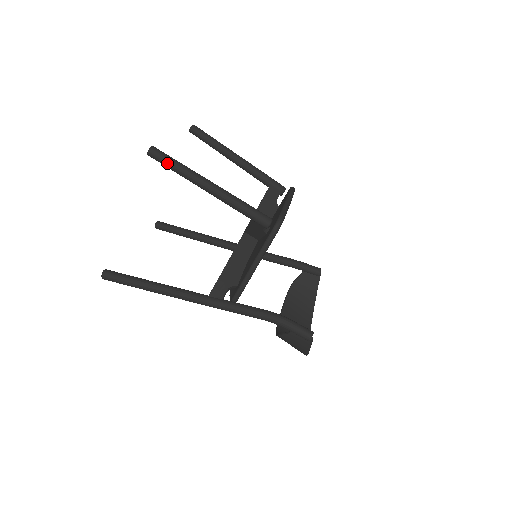
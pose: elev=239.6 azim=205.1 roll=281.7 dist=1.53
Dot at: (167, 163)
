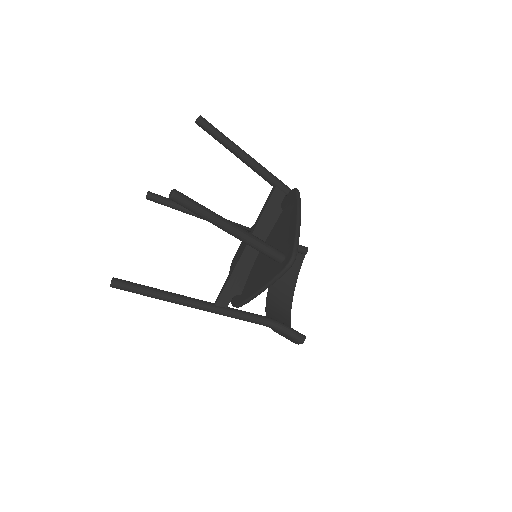
Dot at: (190, 208)
